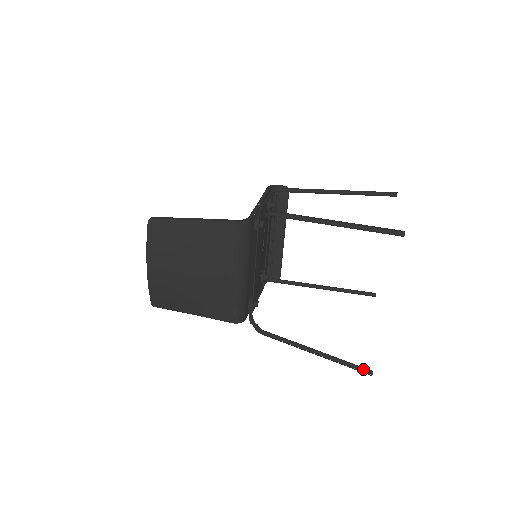
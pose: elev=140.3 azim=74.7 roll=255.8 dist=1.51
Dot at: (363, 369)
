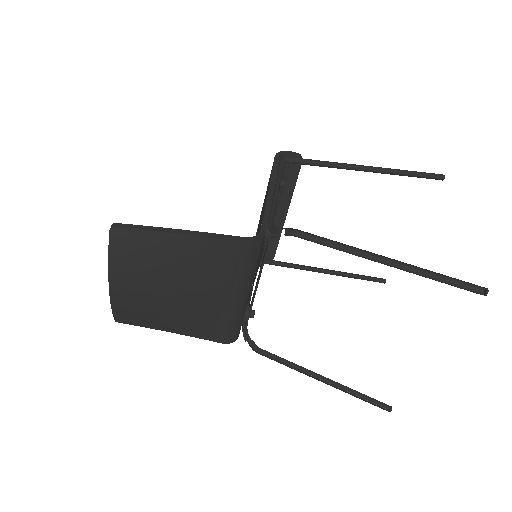
Dot at: (379, 402)
